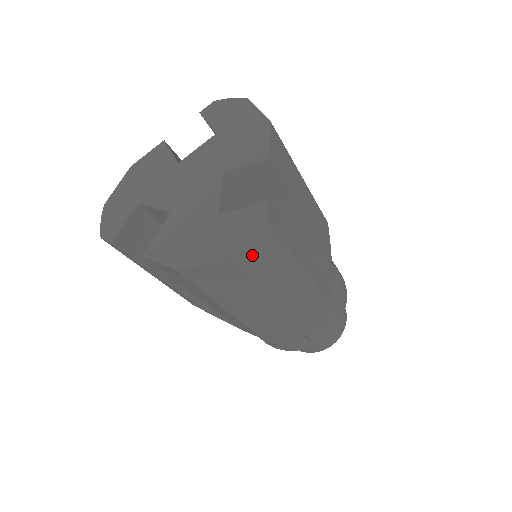
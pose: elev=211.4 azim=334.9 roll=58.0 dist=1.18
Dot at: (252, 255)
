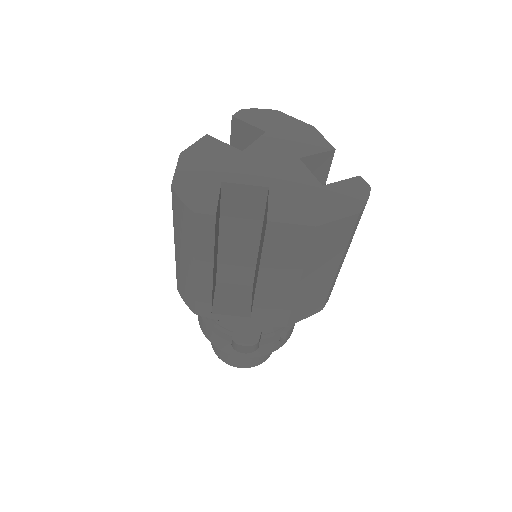
Dot at: occluded
